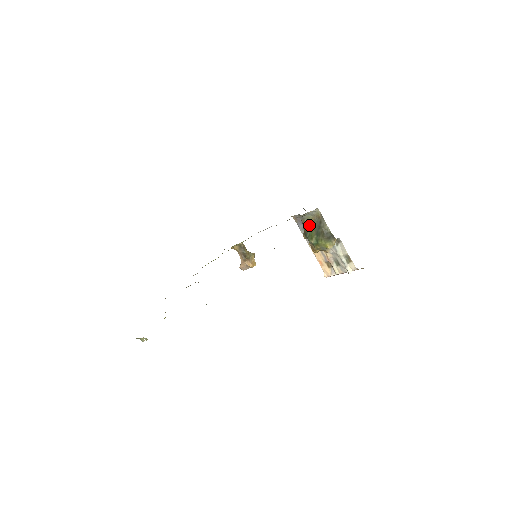
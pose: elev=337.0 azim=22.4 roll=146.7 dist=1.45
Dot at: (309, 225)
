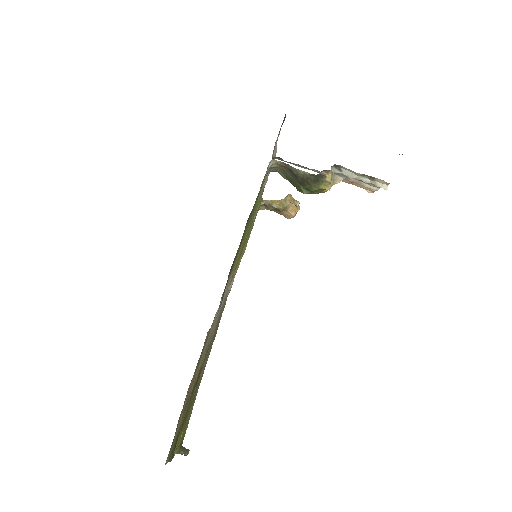
Dot at: (285, 177)
